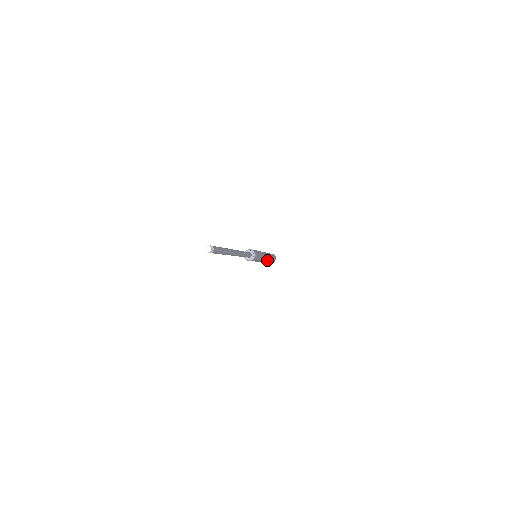
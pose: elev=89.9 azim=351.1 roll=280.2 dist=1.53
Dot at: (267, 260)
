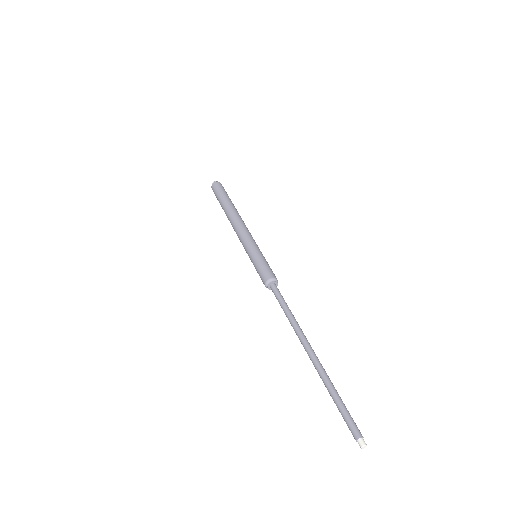
Dot at: occluded
